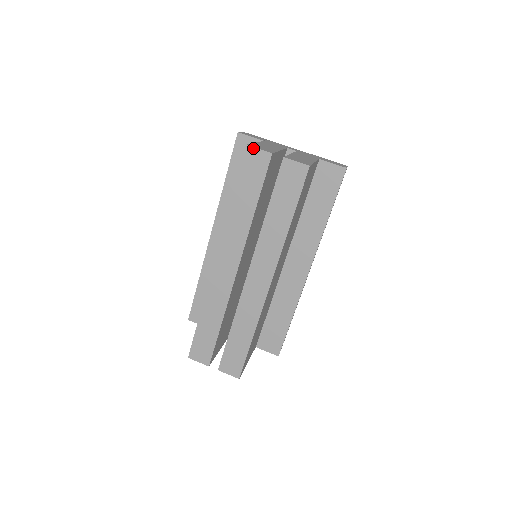
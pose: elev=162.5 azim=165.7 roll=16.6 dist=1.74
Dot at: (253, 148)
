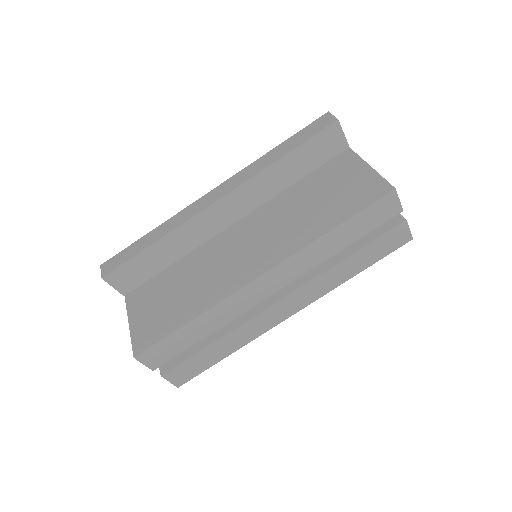
Dot at: (397, 195)
